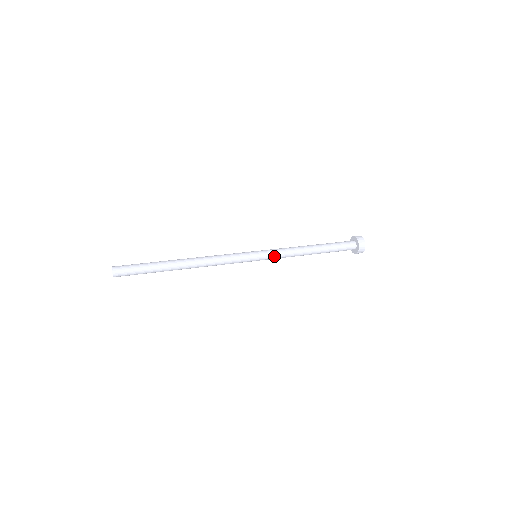
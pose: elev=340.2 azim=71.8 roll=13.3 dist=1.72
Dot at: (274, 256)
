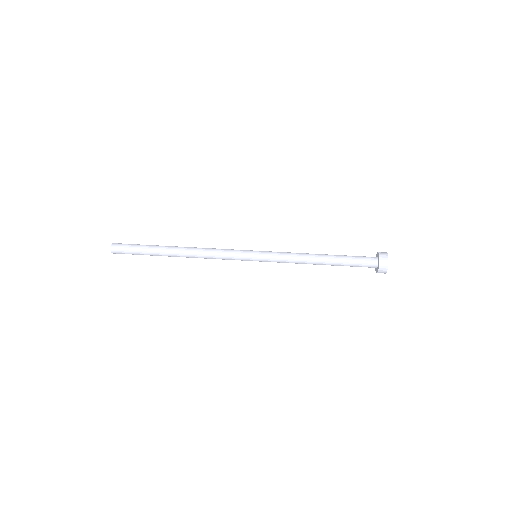
Dot at: (274, 261)
